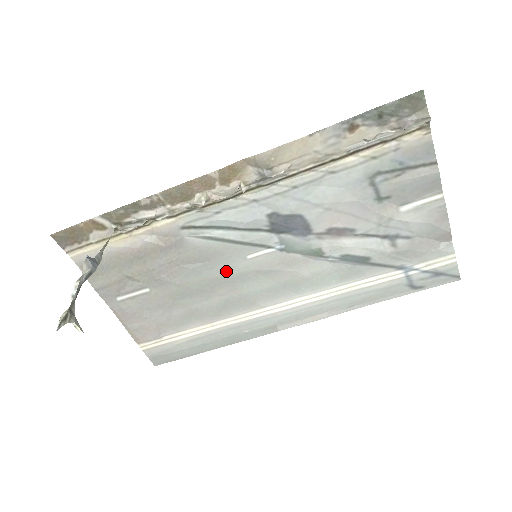
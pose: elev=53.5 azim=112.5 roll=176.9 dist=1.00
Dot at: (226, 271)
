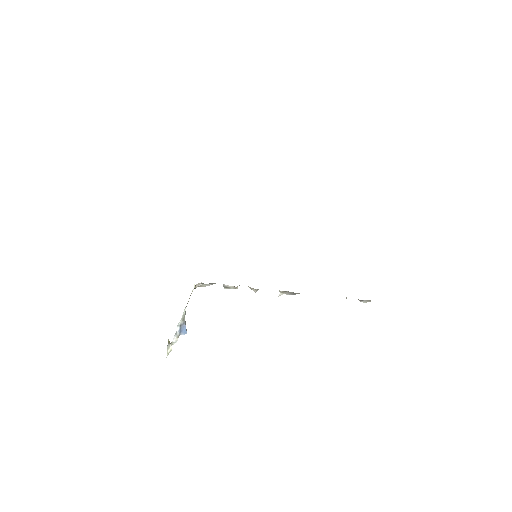
Dot at: occluded
